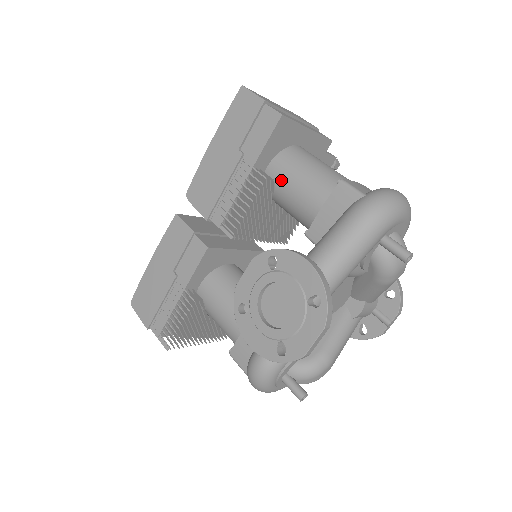
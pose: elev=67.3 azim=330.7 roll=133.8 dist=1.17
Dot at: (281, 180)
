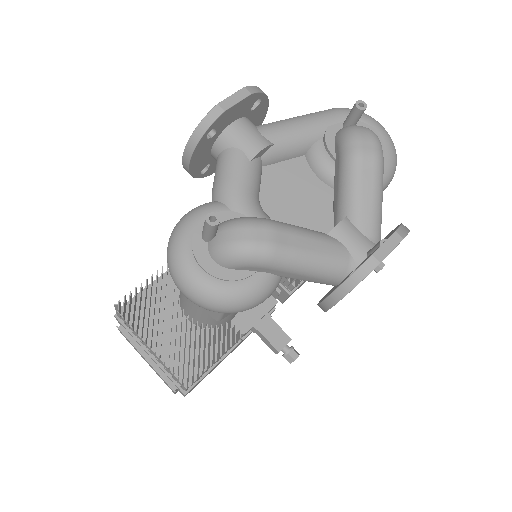
Dot at: occluded
